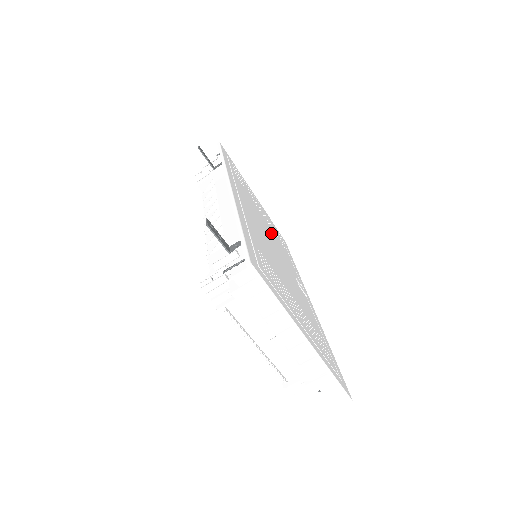
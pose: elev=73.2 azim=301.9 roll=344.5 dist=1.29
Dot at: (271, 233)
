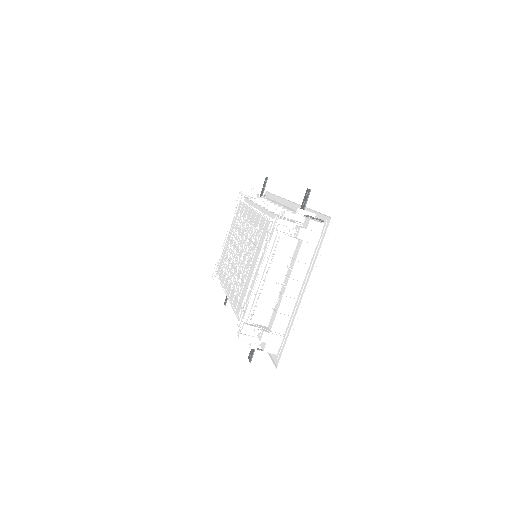
Dot at: occluded
